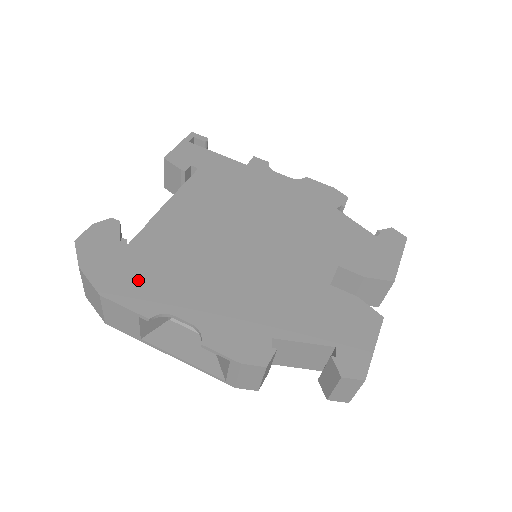
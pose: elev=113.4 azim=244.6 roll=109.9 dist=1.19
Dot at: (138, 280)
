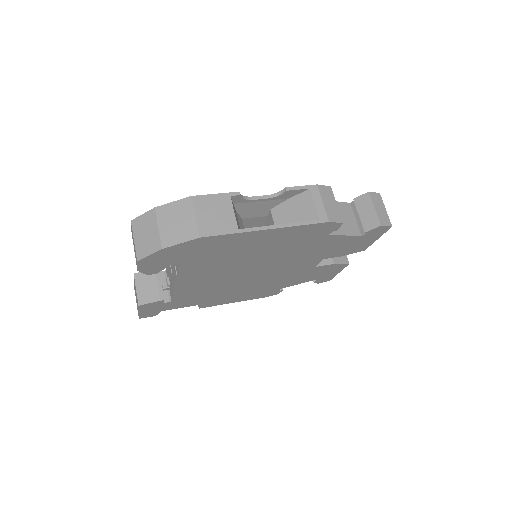
Dot at: occluded
